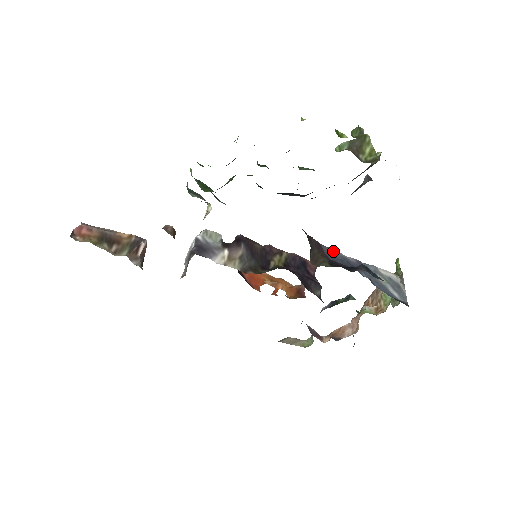
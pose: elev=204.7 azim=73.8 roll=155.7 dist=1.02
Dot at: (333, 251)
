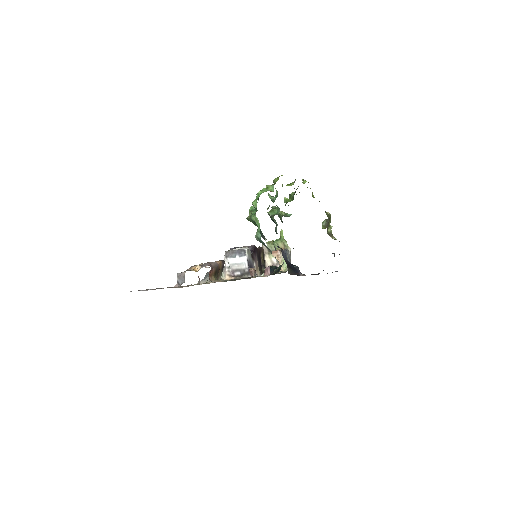
Dot at: occluded
